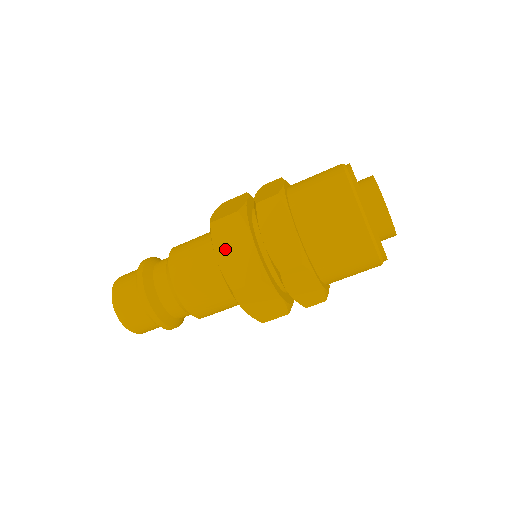
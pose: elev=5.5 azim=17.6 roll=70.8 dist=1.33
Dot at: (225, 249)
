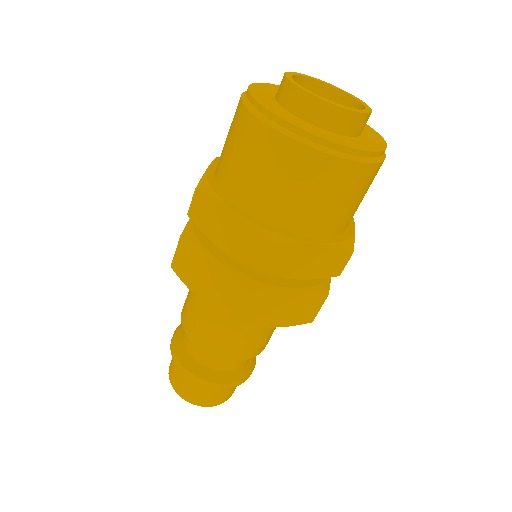
Dot at: (198, 284)
